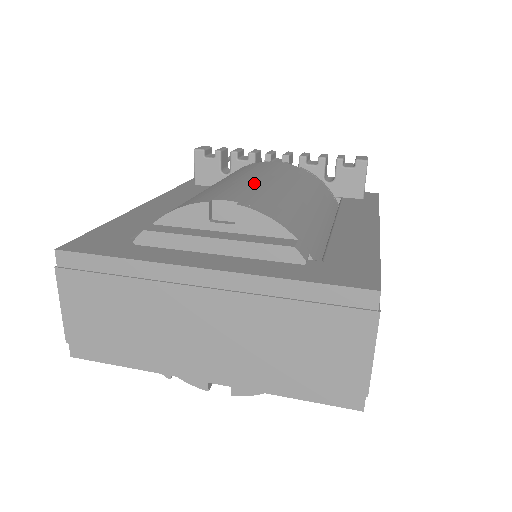
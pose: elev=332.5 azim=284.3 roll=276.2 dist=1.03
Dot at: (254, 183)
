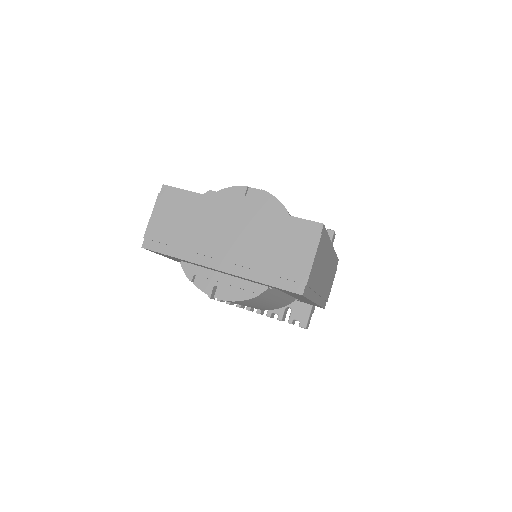
Dot at: occluded
